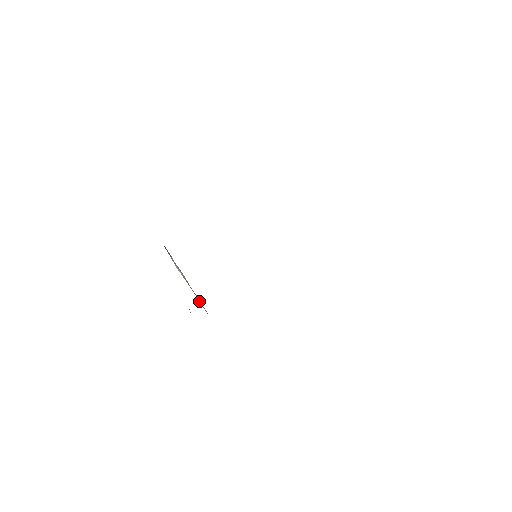
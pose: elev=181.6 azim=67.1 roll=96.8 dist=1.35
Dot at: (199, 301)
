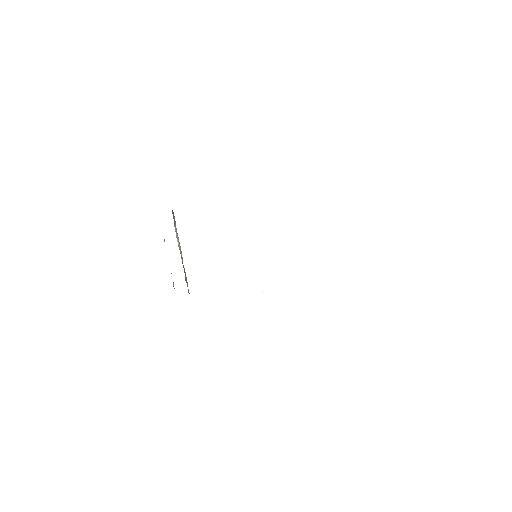
Dot at: (185, 278)
